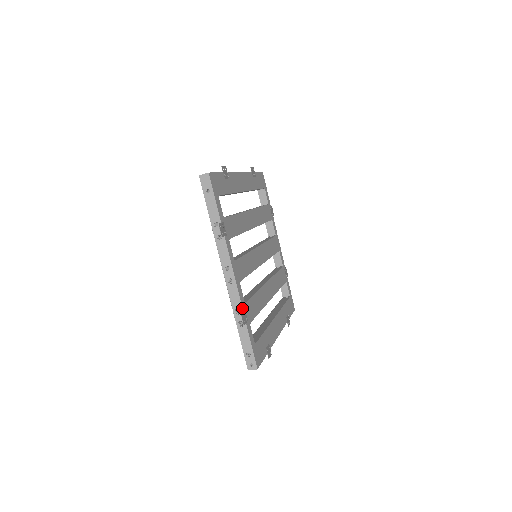
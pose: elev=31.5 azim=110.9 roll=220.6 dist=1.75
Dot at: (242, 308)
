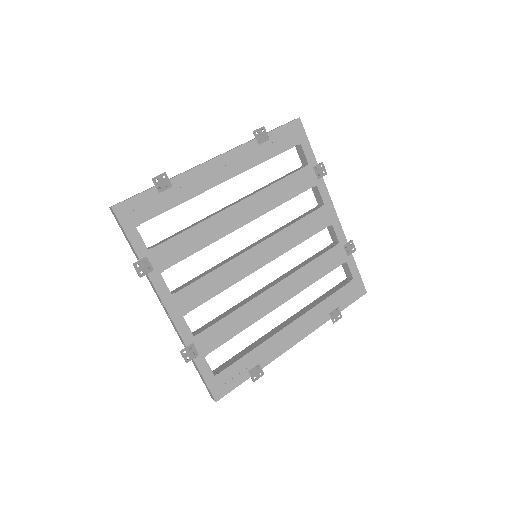
Dot at: (185, 345)
